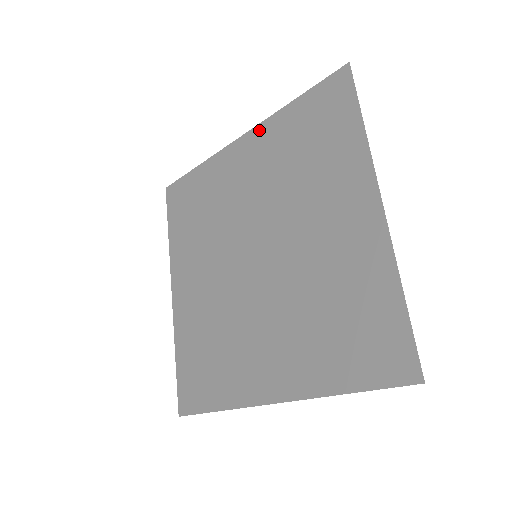
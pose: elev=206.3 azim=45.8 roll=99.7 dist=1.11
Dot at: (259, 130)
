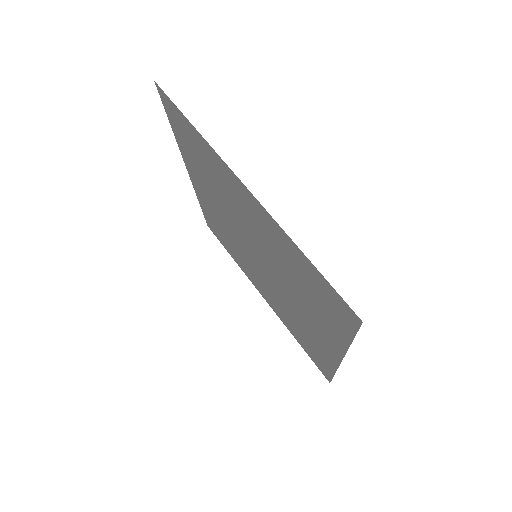
Dot at: (185, 162)
